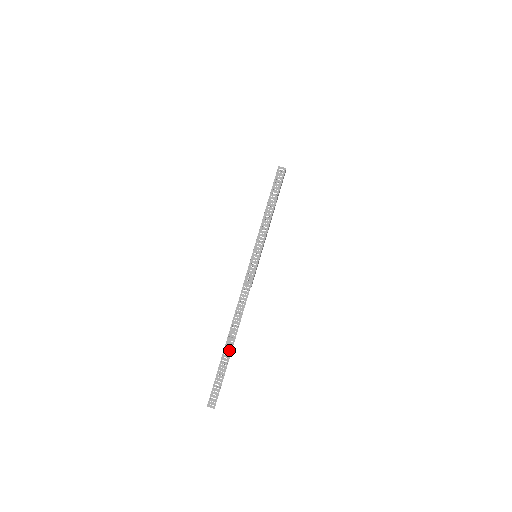
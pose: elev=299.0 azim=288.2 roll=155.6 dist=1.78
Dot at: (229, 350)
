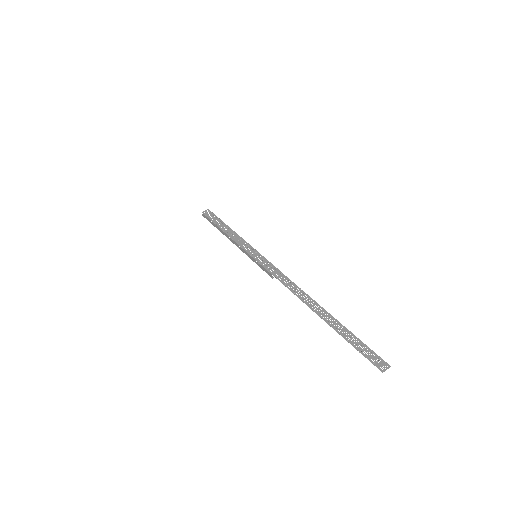
Dot at: (329, 318)
